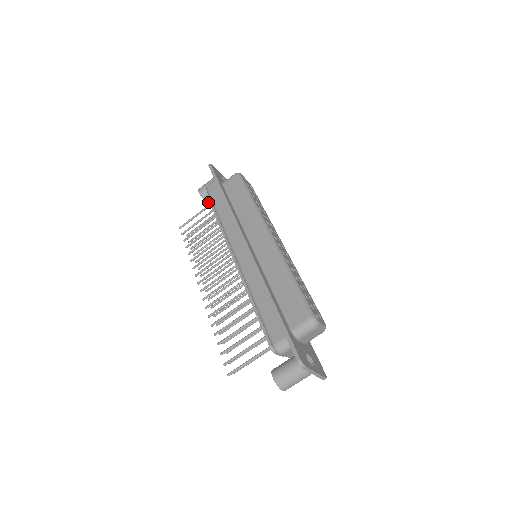
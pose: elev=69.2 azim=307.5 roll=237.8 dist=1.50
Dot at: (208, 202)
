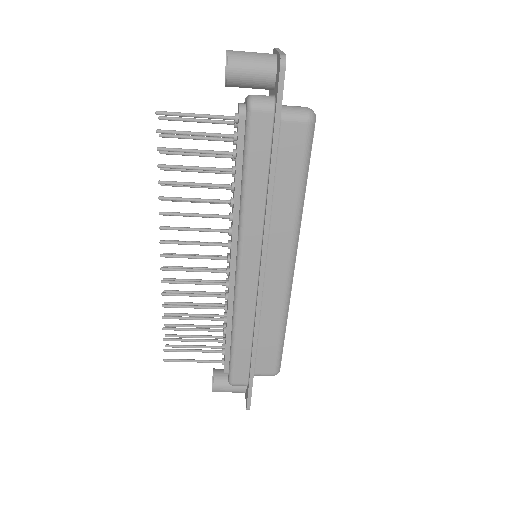
Dot at: occluded
